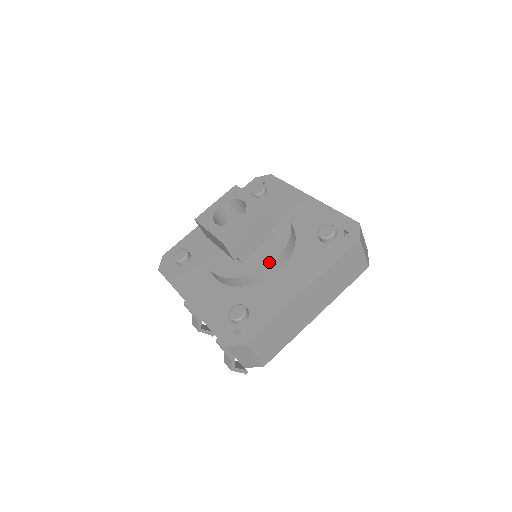
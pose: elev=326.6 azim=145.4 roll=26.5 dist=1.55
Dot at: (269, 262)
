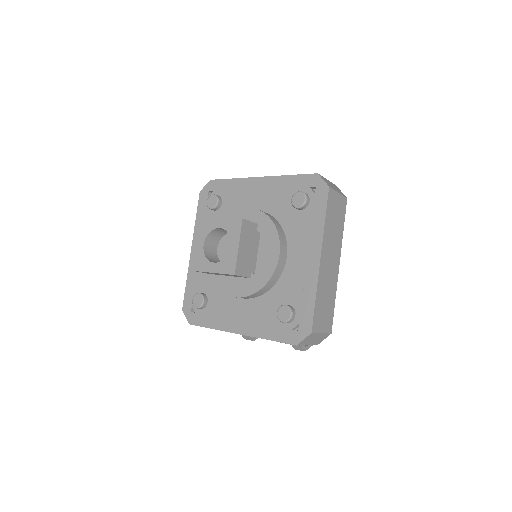
Dot at: (276, 258)
